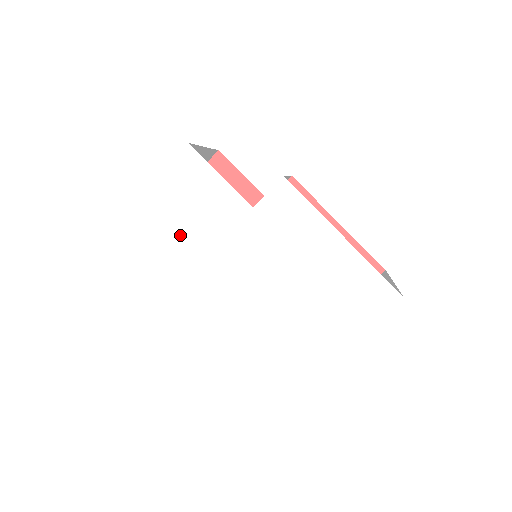
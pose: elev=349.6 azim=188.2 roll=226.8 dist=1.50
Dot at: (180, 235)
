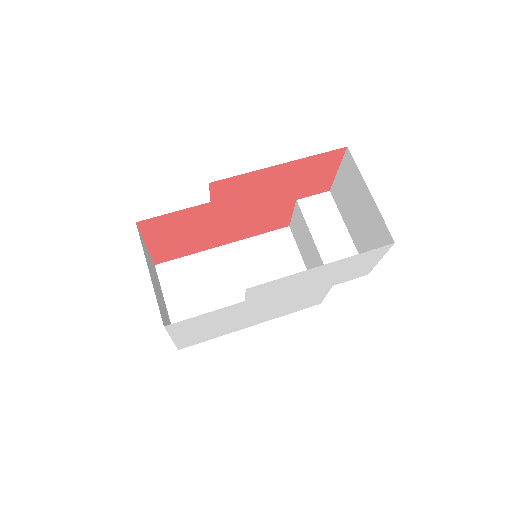
Dot at: (216, 326)
